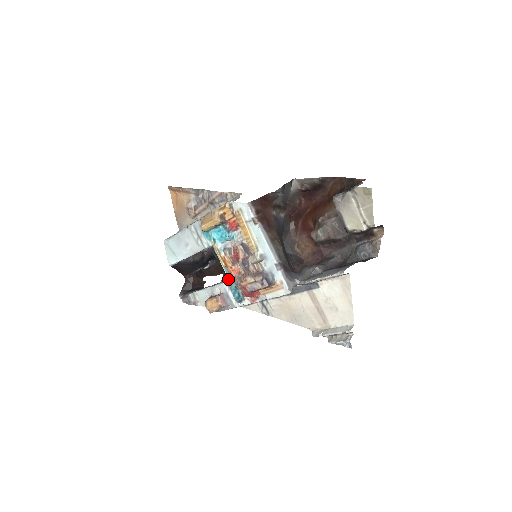
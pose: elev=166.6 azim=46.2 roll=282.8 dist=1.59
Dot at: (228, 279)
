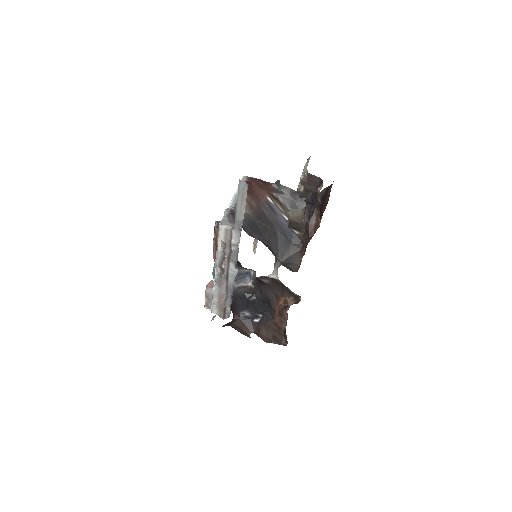
Dot at: occluded
